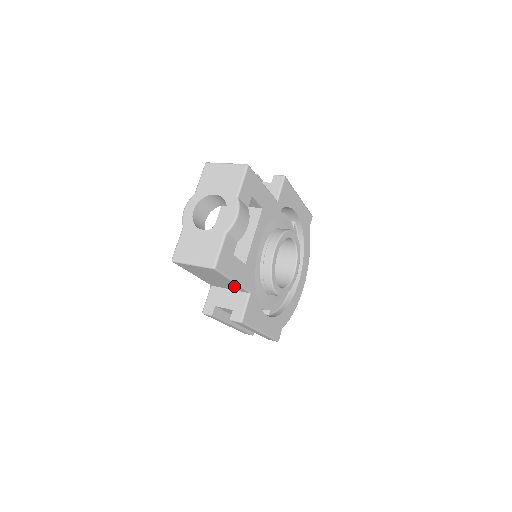
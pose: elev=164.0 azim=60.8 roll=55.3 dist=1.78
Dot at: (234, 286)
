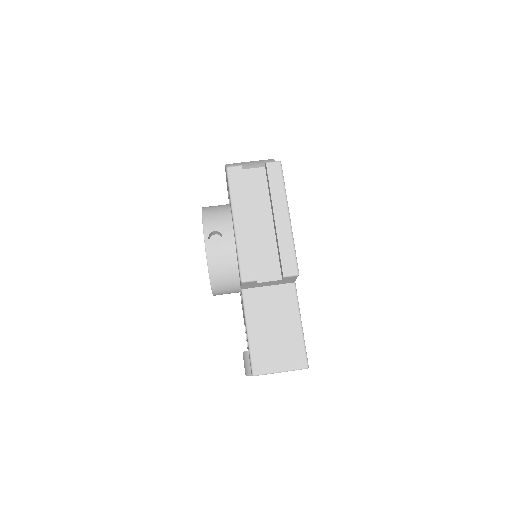
Dot at: occluded
